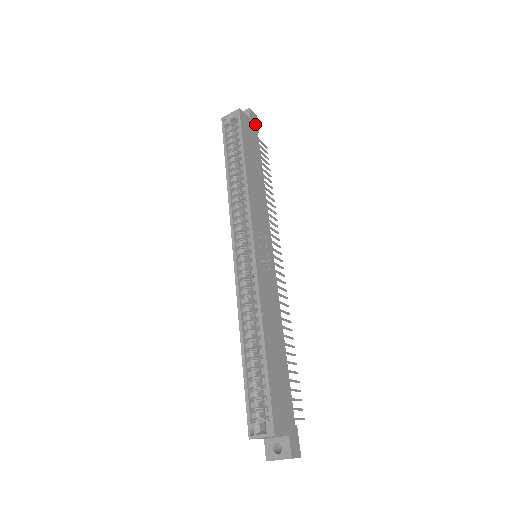
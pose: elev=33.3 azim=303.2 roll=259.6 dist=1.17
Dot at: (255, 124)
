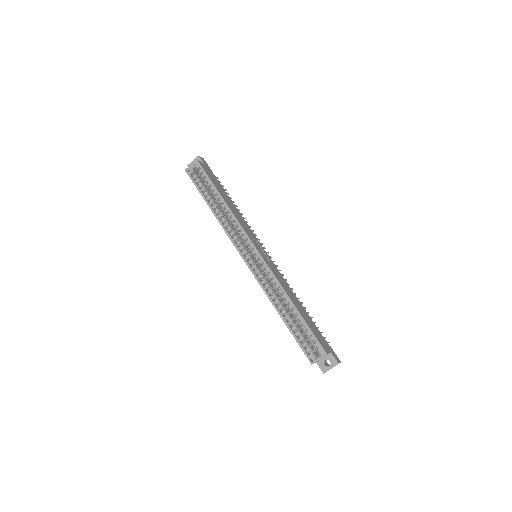
Dot at: (207, 166)
